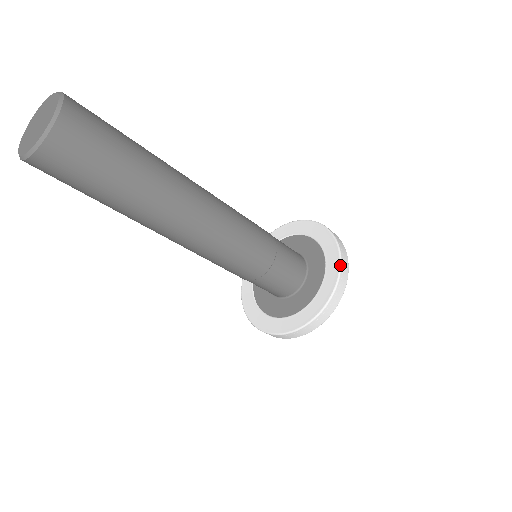
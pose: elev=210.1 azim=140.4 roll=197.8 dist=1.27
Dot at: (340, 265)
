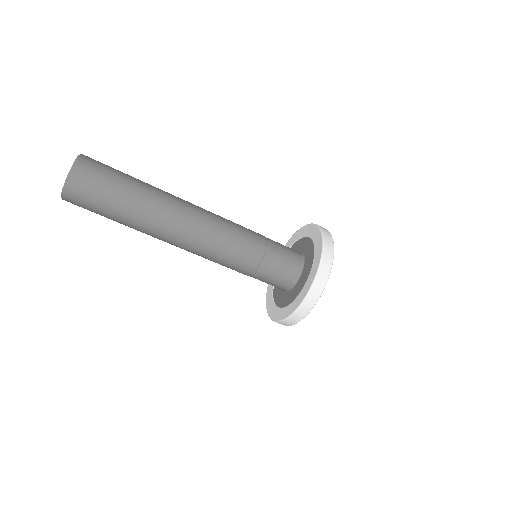
Dot at: (309, 290)
